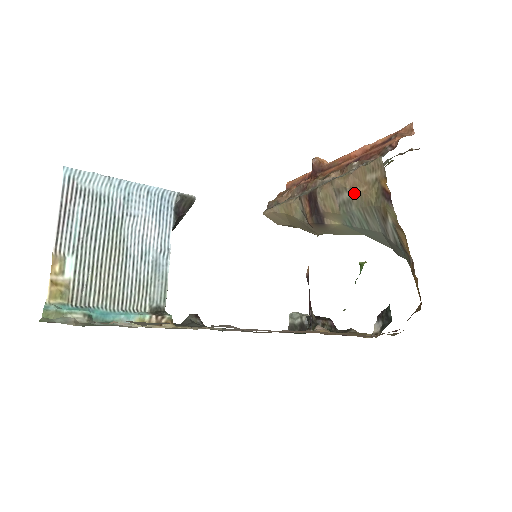
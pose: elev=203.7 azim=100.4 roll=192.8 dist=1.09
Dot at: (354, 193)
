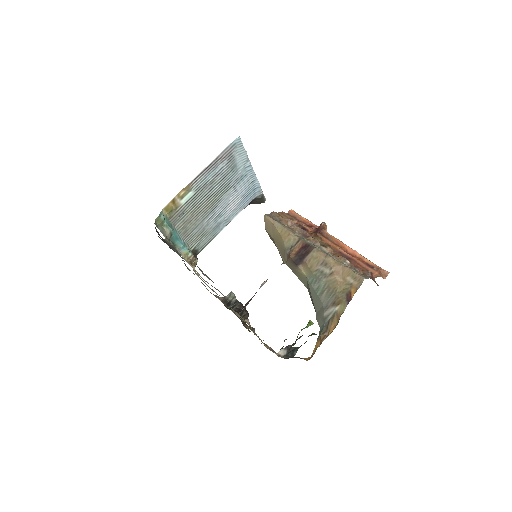
Dot at: (333, 276)
